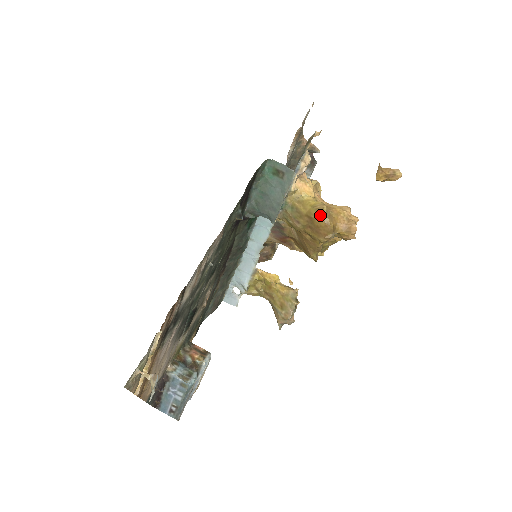
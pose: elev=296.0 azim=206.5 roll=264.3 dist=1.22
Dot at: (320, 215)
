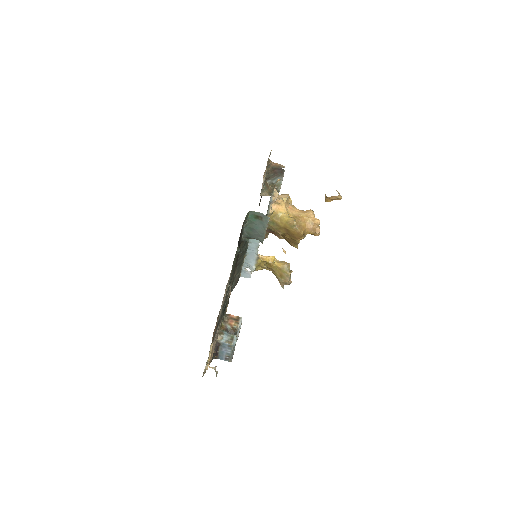
Dot at: (293, 228)
